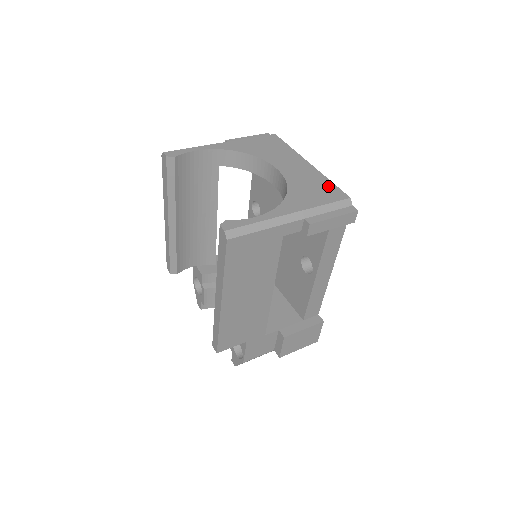
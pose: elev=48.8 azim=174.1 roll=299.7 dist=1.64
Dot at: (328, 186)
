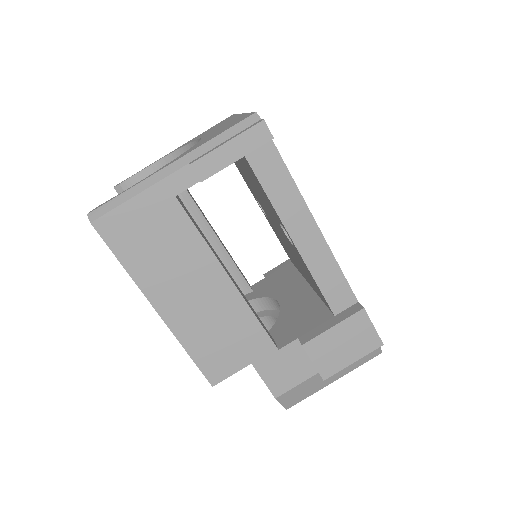
Dot at: (240, 118)
